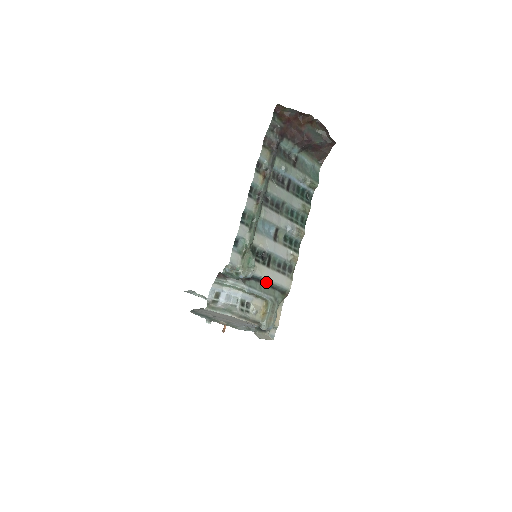
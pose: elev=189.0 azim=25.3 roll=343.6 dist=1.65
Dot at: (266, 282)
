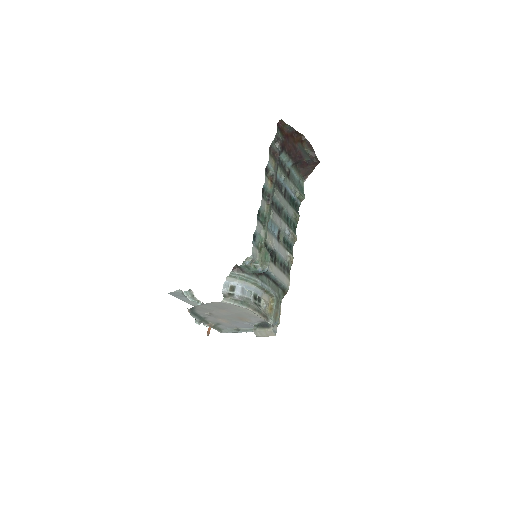
Dot at: (273, 279)
